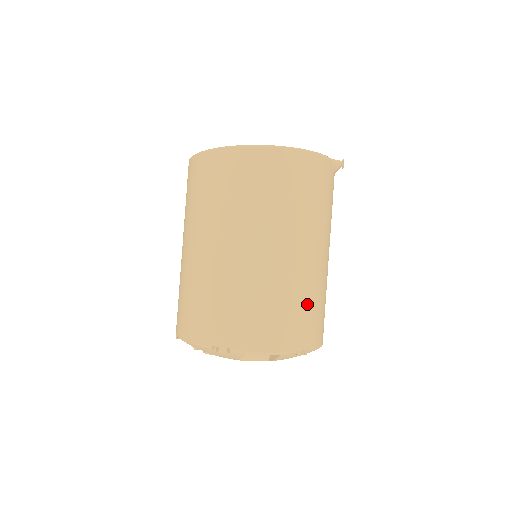
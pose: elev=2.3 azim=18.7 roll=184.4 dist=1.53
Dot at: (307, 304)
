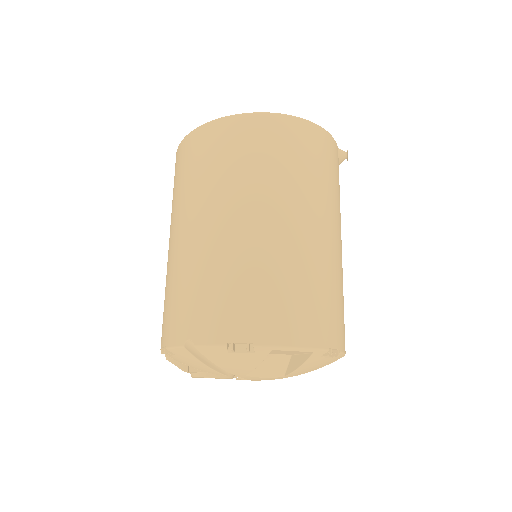
Dot at: (334, 293)
